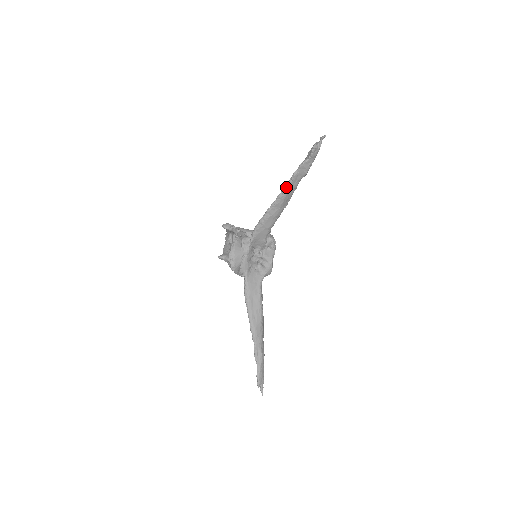
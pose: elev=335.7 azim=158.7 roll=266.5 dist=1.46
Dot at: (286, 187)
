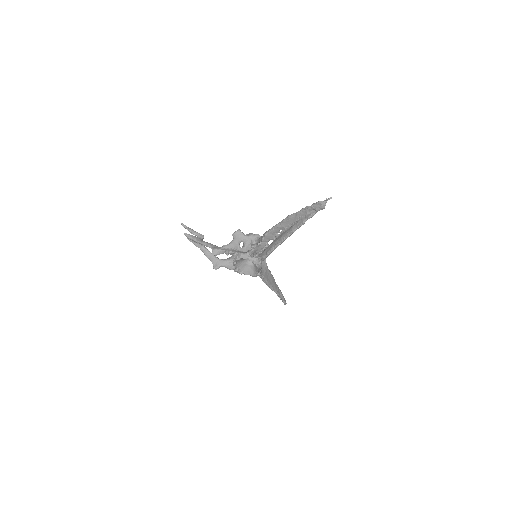
Dot at: occluded
